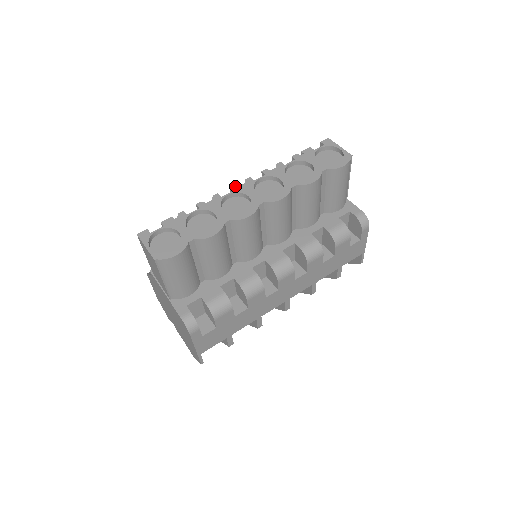
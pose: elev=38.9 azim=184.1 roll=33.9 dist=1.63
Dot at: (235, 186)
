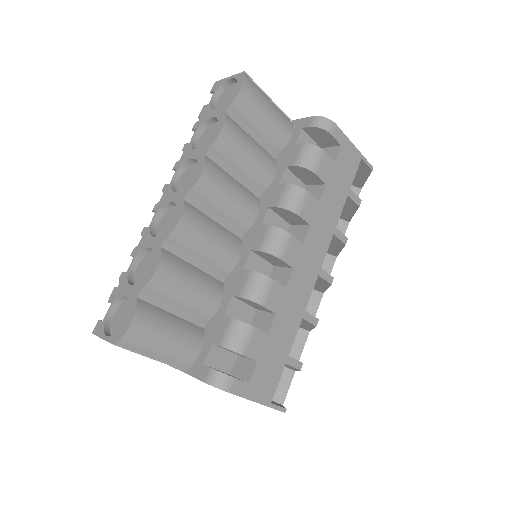
Dot at: (156, 205)
